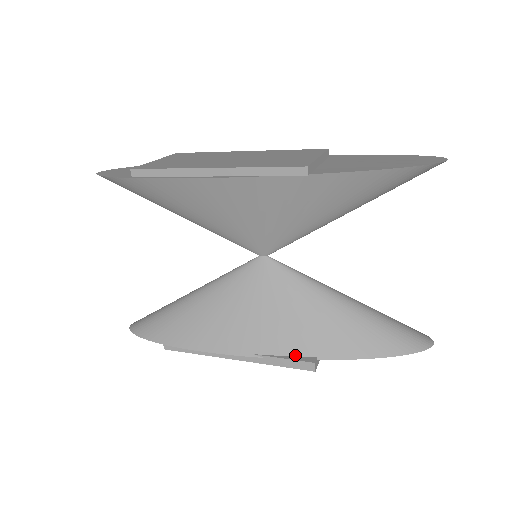
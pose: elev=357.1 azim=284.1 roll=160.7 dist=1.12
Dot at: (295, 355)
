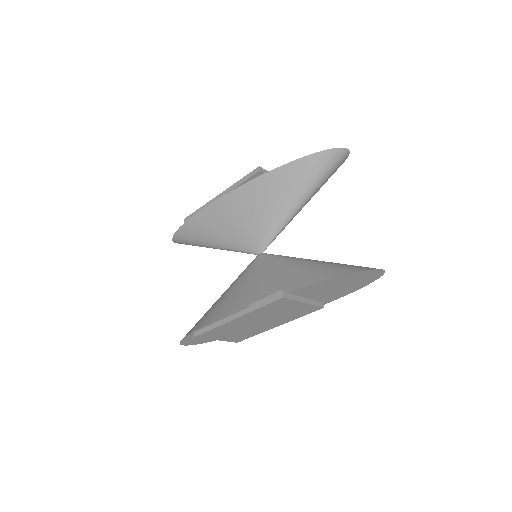
Dot at: occluded
